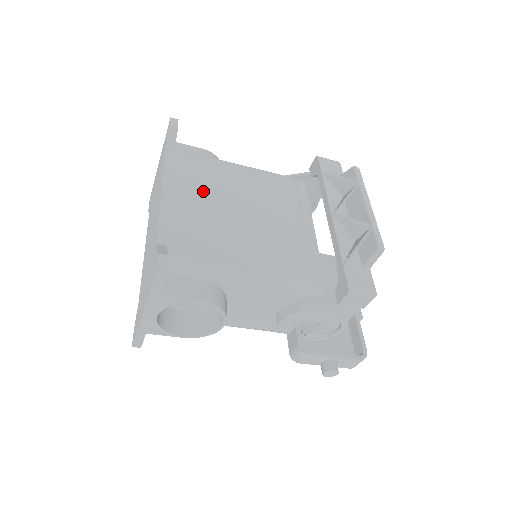
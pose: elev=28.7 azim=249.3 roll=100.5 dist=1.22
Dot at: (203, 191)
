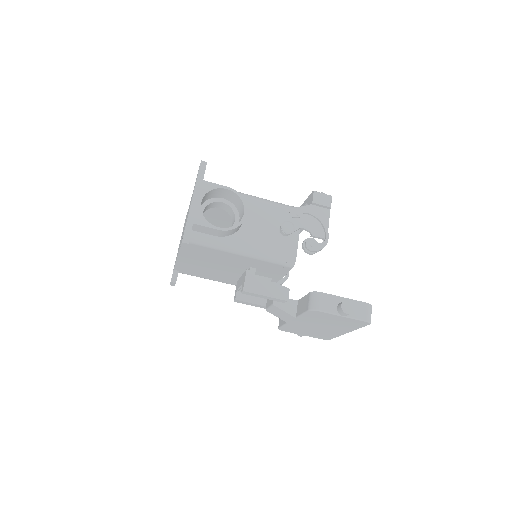
Dot at: occluded
